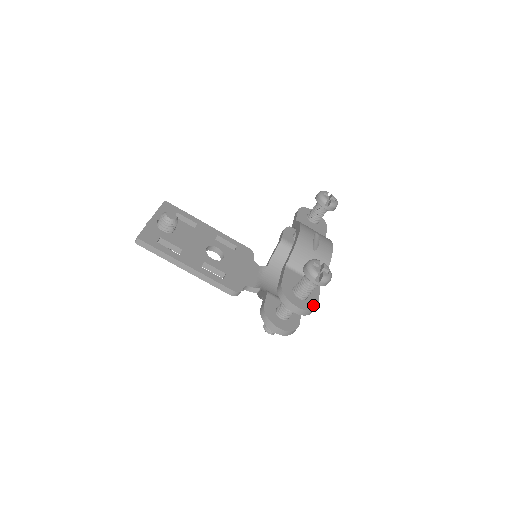
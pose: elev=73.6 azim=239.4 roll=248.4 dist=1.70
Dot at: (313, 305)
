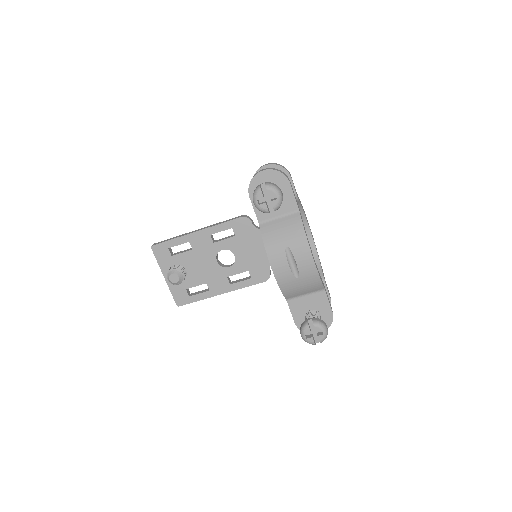
Dot at: (329, 319)
